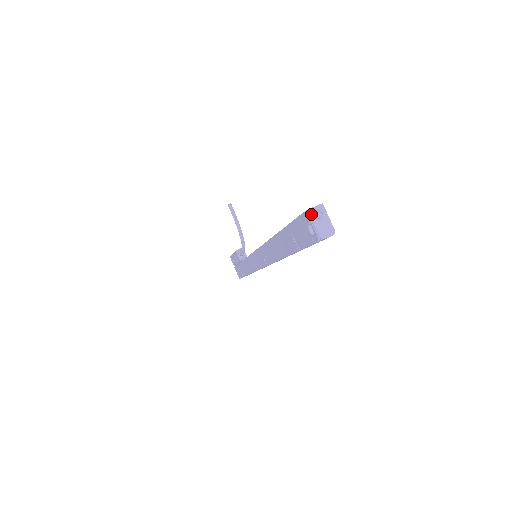
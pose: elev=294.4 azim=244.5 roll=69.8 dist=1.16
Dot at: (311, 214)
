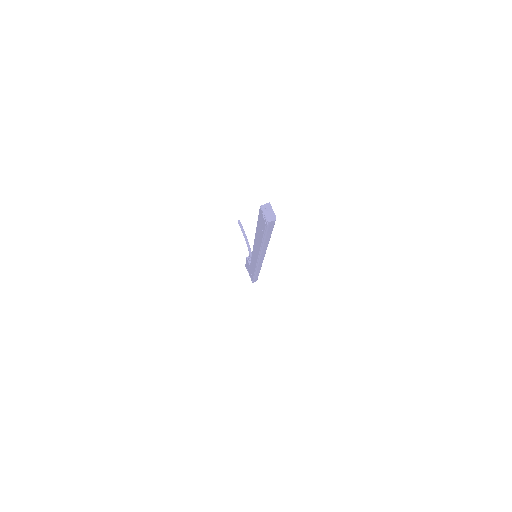
Dot at: (262, 208)
